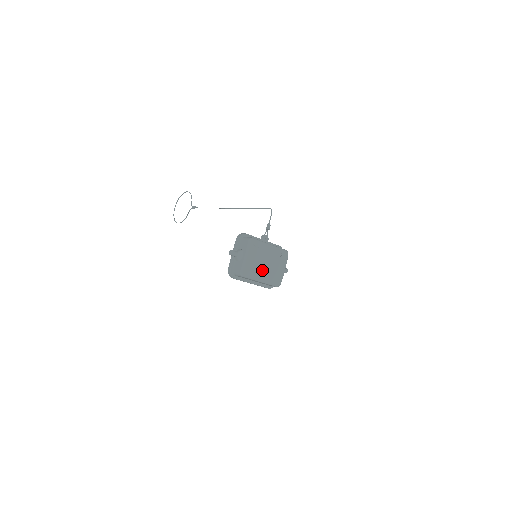
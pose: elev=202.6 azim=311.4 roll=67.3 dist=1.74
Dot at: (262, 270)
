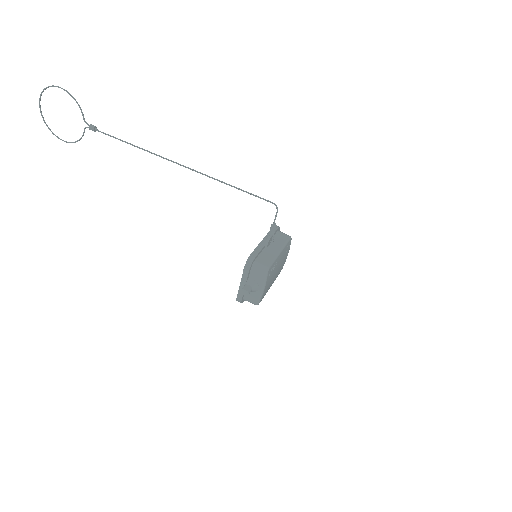
Dot at: (273, 280)
